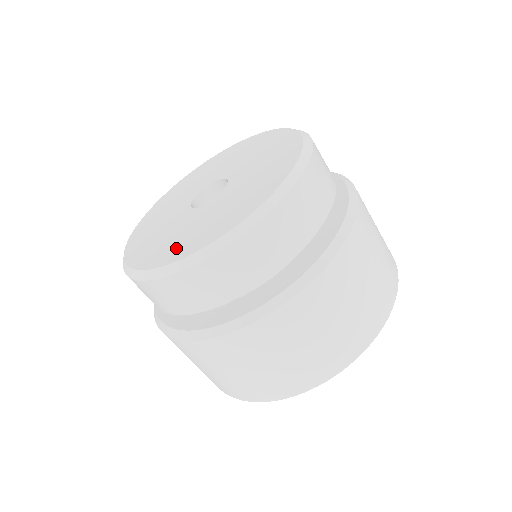
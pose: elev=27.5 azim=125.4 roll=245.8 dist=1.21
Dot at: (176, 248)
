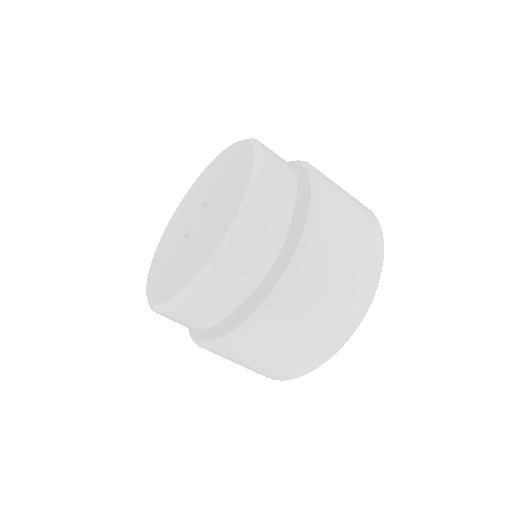
Dot at: (157, 283)
